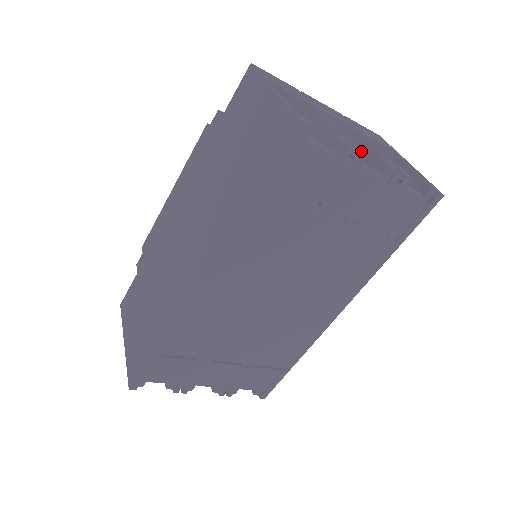
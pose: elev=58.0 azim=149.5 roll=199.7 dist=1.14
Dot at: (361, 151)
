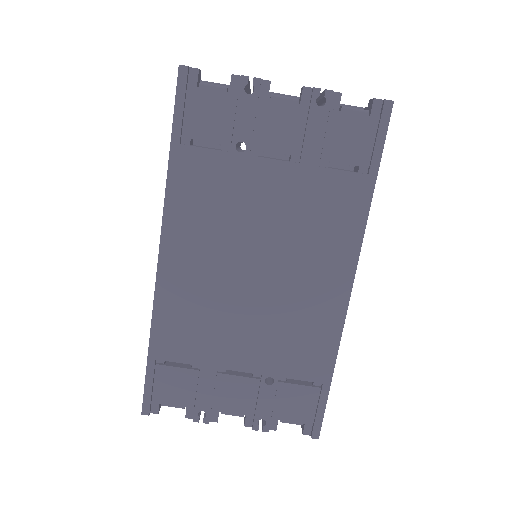
Dot at: (261, 79)
